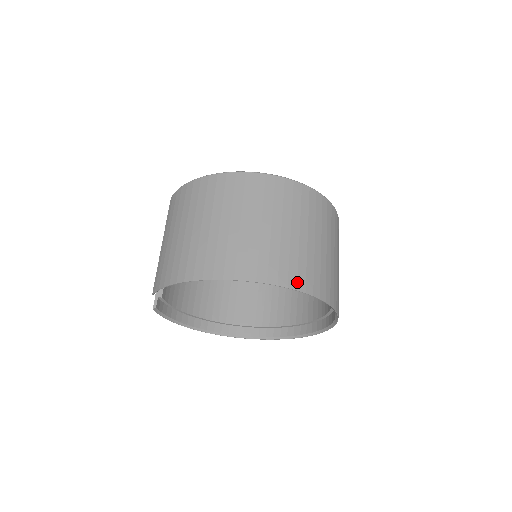
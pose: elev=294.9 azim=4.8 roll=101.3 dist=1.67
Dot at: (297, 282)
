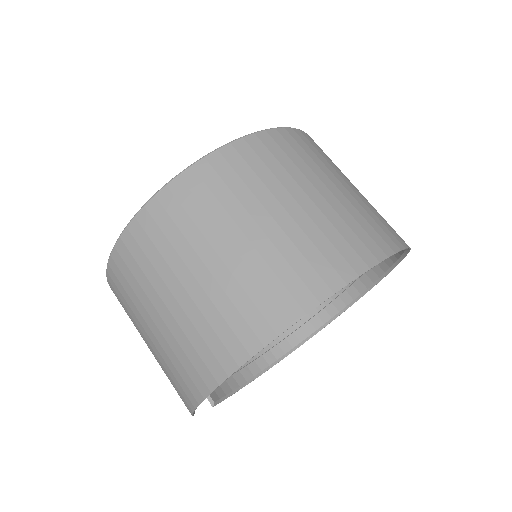
Dot at: (325, 283)
